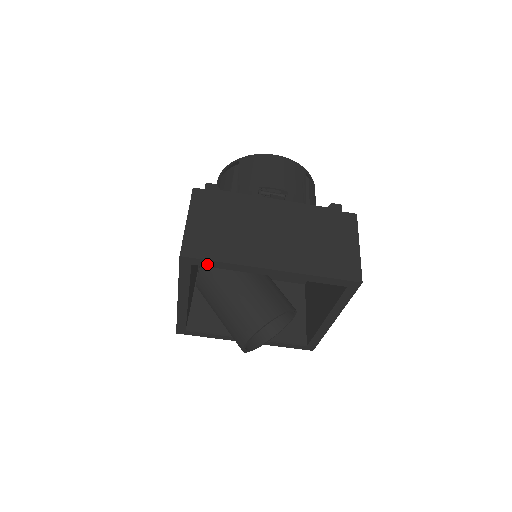
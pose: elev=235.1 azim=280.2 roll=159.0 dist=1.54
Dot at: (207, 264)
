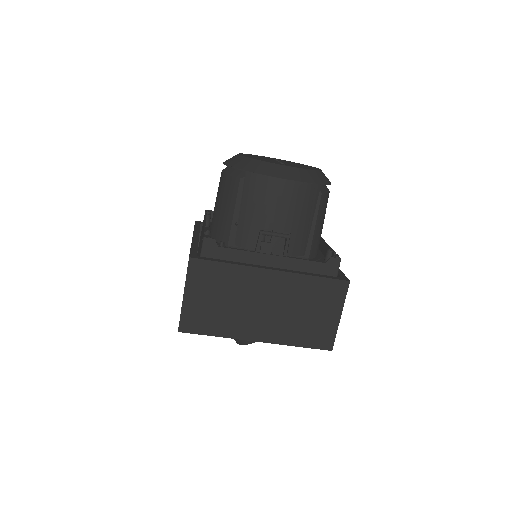
Dot at: occluded
